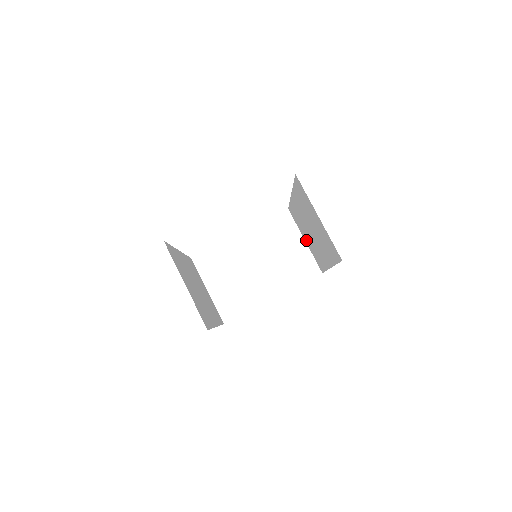
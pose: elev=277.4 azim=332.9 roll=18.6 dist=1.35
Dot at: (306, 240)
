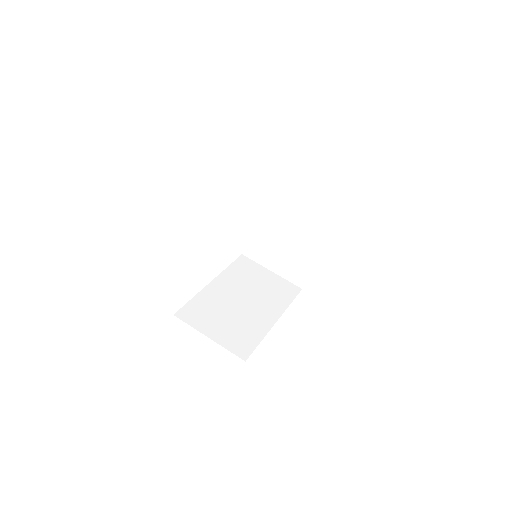
Dot at: occluded
